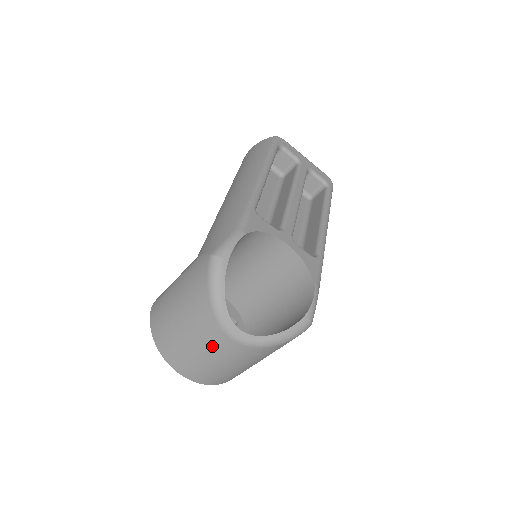
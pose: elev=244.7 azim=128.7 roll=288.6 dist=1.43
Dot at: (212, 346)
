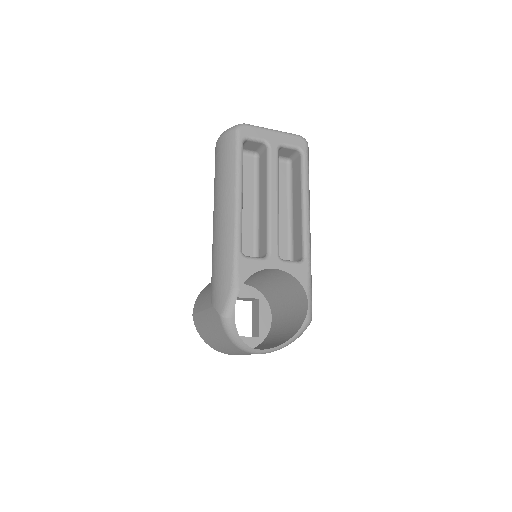
Dot at: occluded
